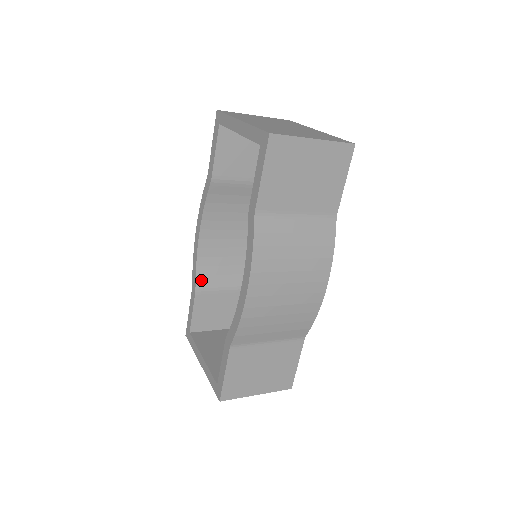
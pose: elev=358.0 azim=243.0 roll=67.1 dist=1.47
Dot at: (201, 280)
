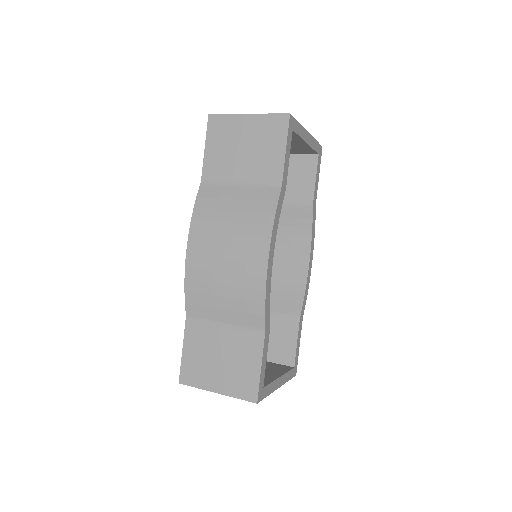
Dot at: occluded
